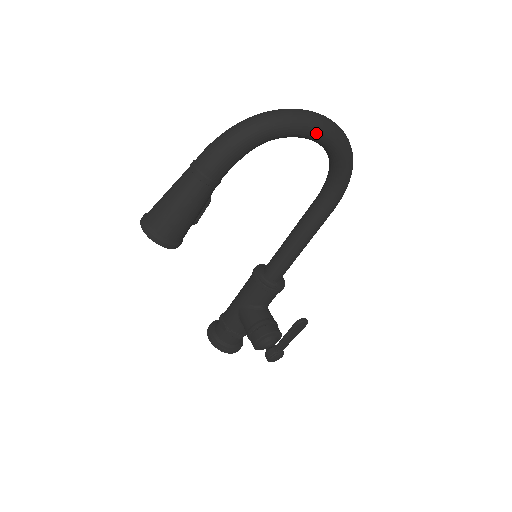
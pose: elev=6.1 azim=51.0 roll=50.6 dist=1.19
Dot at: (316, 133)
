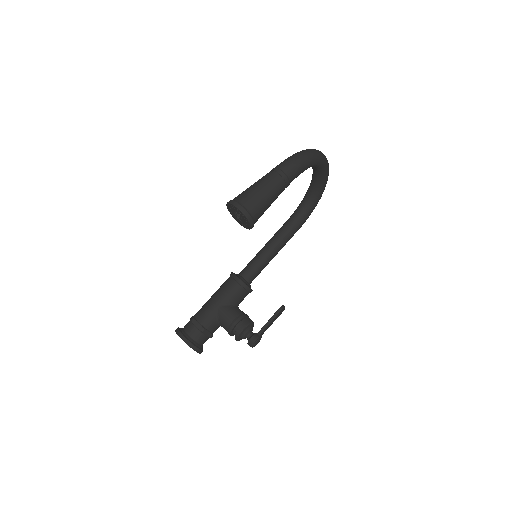
Dot at: (326, 170)
